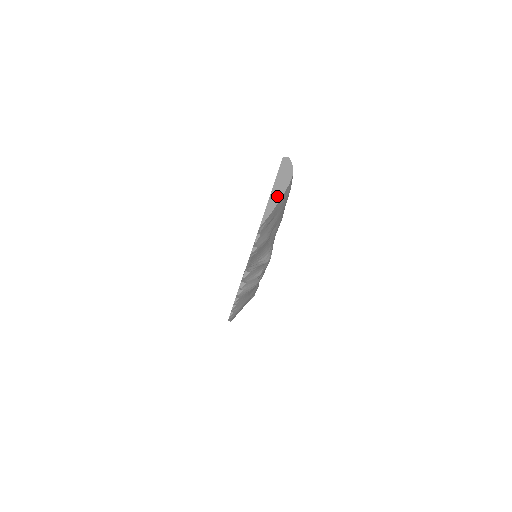
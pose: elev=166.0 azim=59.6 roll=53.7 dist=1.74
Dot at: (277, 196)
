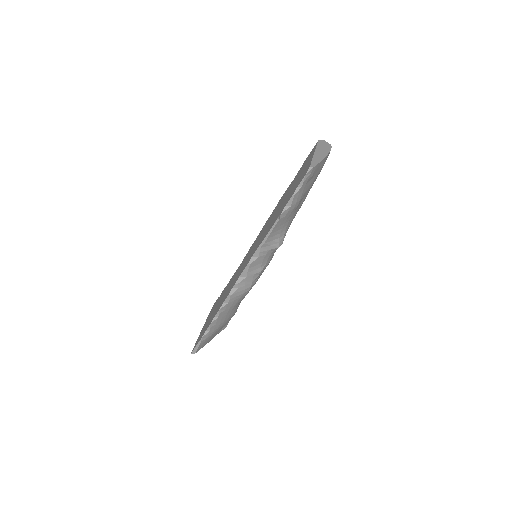
Dot at: (321, 156)
